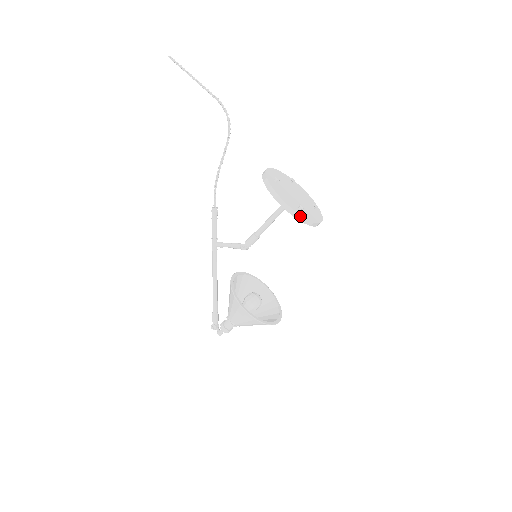
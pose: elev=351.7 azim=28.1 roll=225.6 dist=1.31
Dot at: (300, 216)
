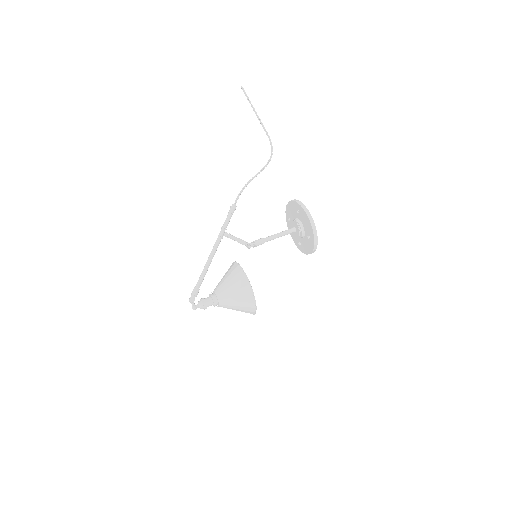
Dot at: (317, 240)
